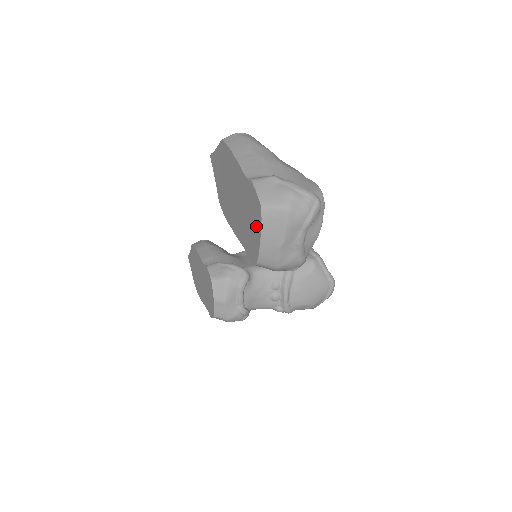
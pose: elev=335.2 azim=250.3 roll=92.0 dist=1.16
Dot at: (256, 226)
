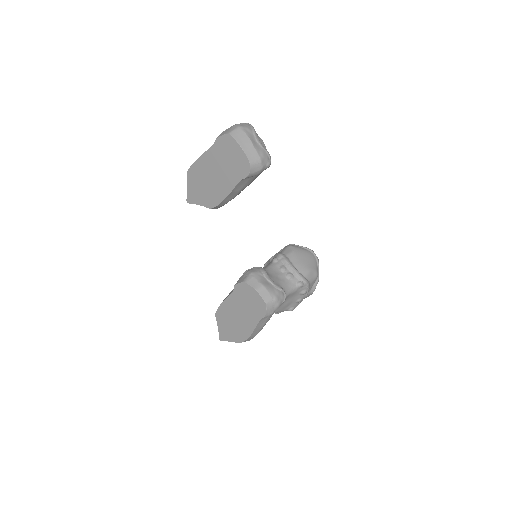
Dot at: (234, 149)
